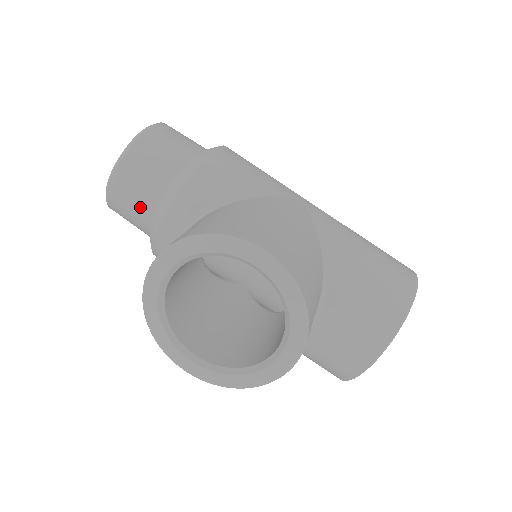
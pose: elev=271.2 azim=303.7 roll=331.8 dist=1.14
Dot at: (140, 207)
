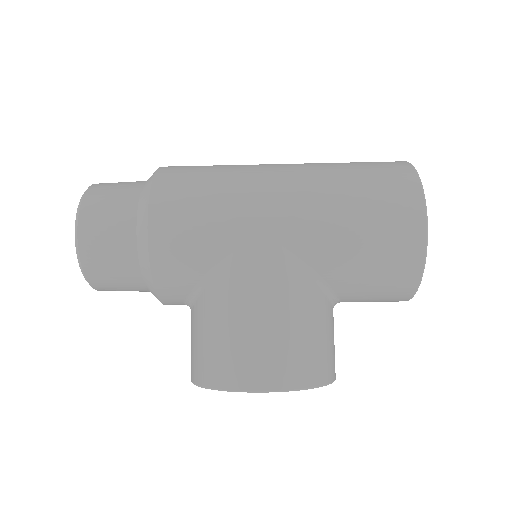
Dot at: (139, 291)
